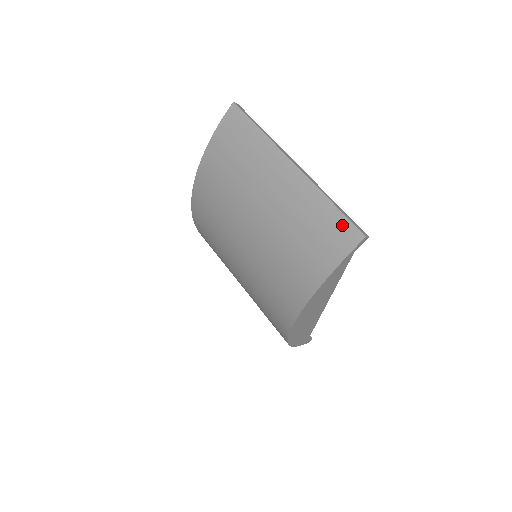
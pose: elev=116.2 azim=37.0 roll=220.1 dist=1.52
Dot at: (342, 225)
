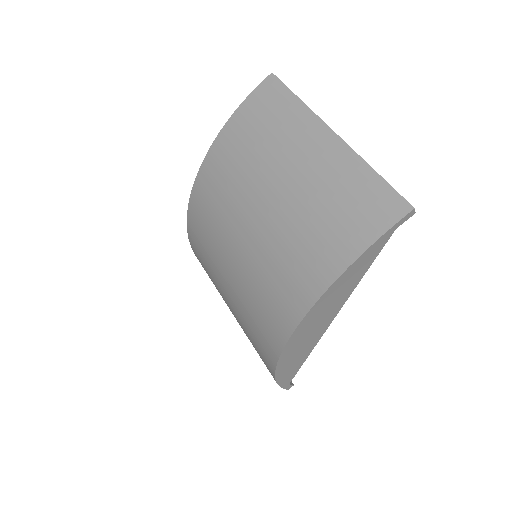
Dot at: (386, 195)
